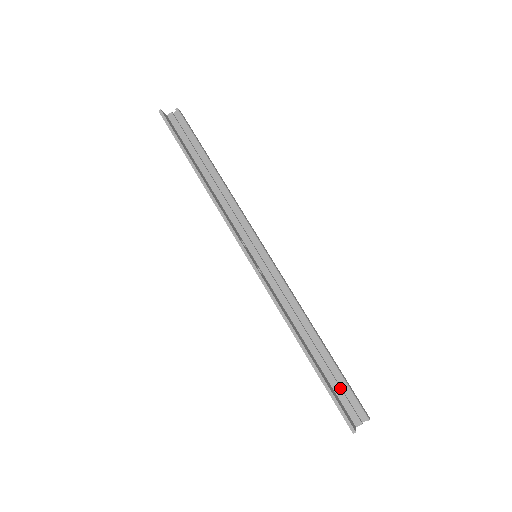
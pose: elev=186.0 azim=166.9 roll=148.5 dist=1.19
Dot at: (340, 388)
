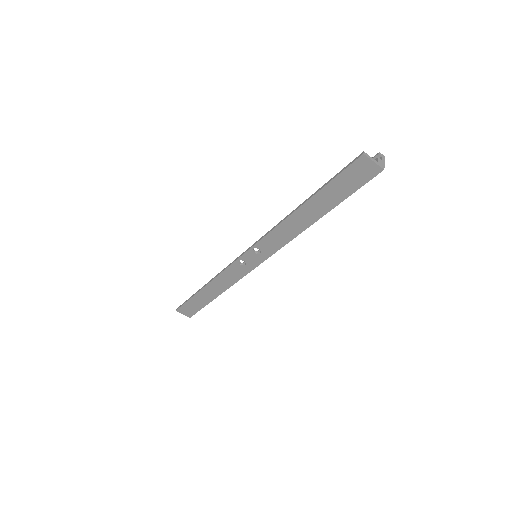
Dot at: occluded
